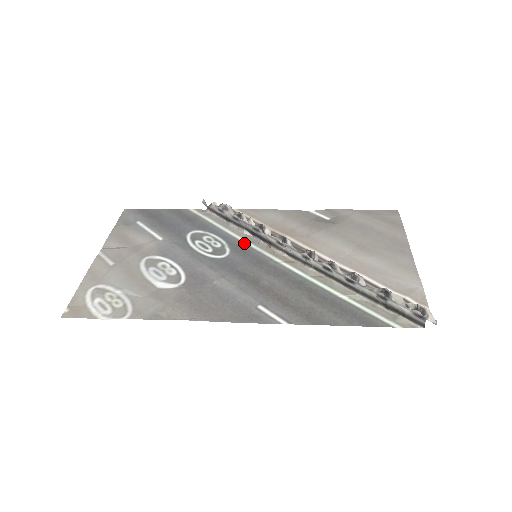
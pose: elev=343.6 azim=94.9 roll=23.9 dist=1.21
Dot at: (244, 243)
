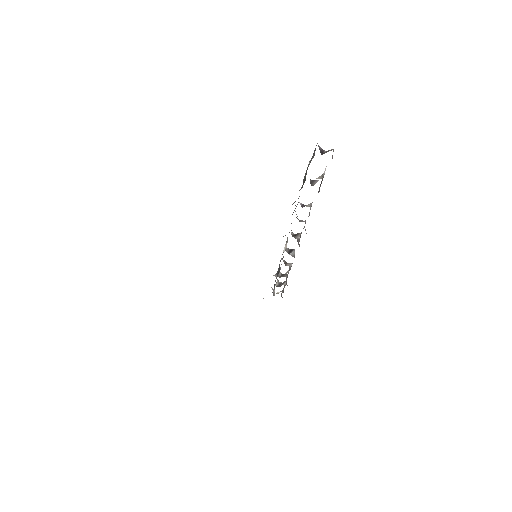
Dot at: occluded
